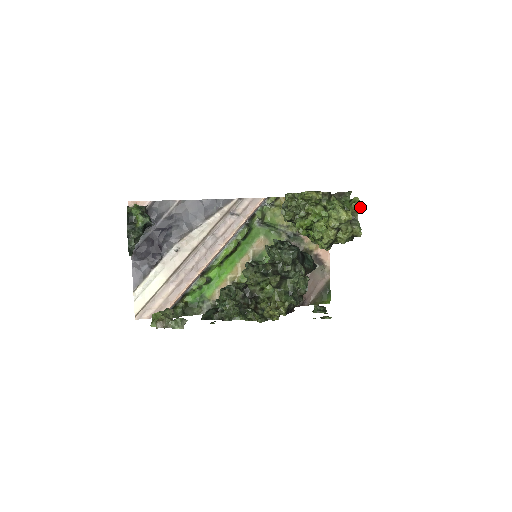
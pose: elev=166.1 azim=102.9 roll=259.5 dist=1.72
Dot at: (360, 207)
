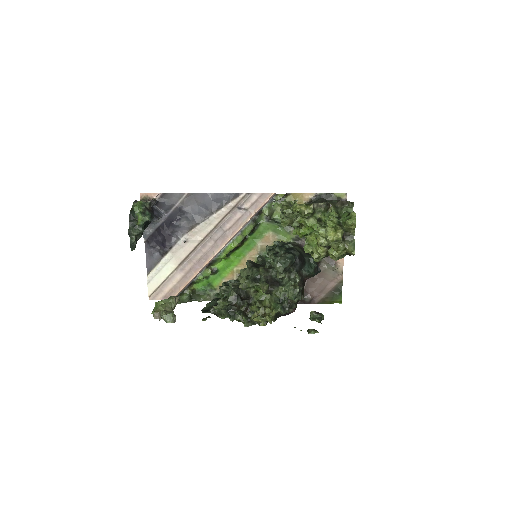
Dot at: (355, 224)
